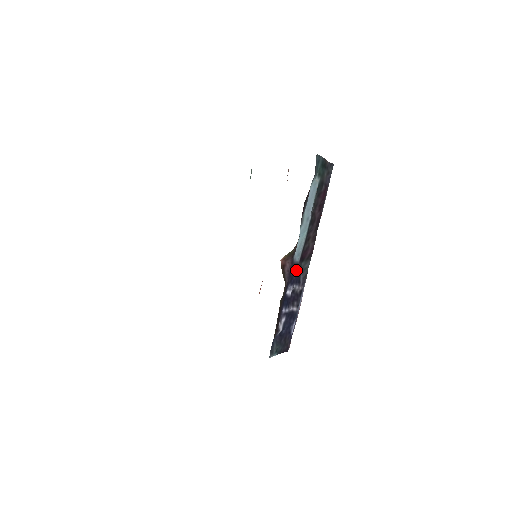
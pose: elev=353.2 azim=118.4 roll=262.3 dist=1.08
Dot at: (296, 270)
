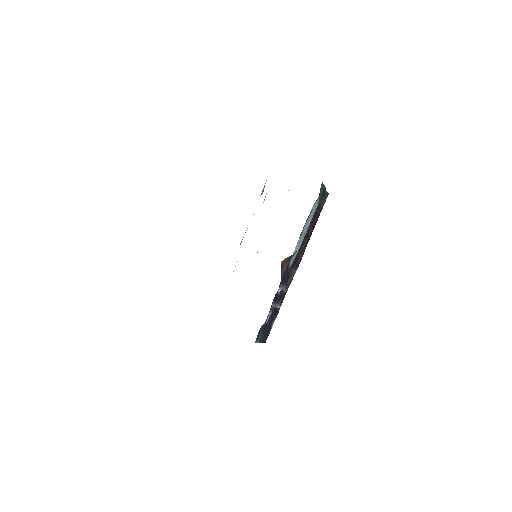
Dot at: occluded
